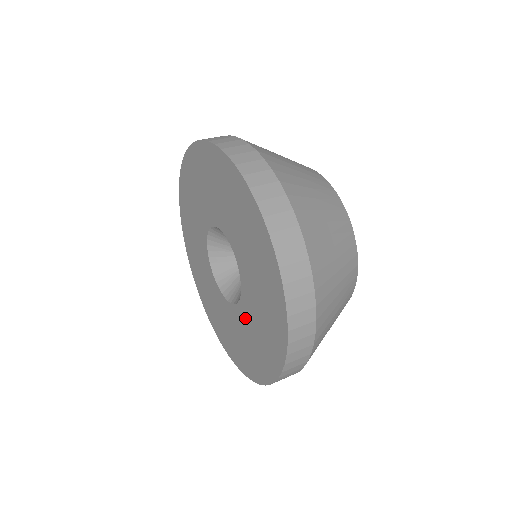
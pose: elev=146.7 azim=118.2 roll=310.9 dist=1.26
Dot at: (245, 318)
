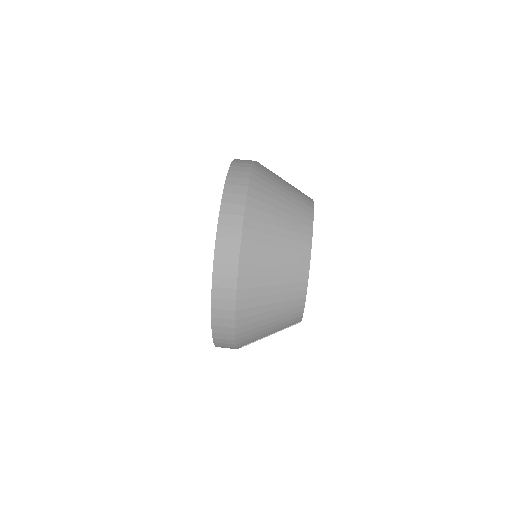
Dot at: occluded
